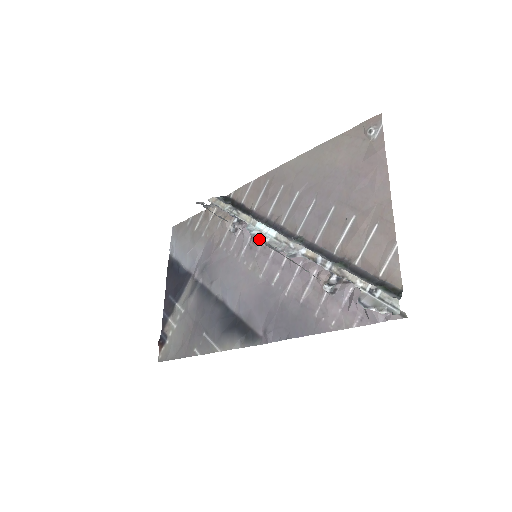
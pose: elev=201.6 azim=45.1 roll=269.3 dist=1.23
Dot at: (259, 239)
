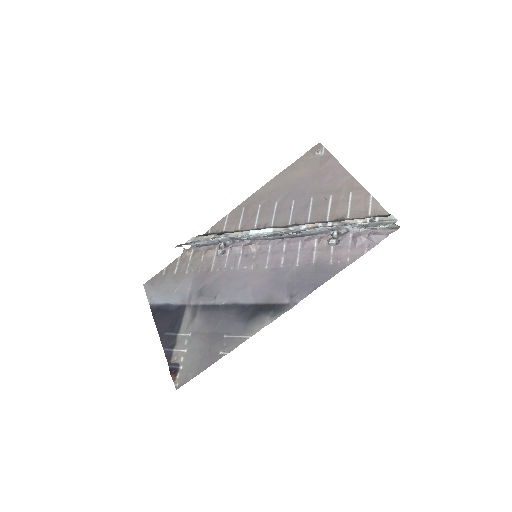
Dot at: (260, 236)
